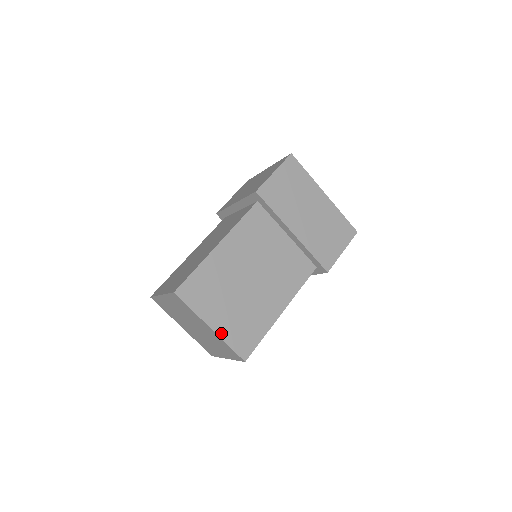
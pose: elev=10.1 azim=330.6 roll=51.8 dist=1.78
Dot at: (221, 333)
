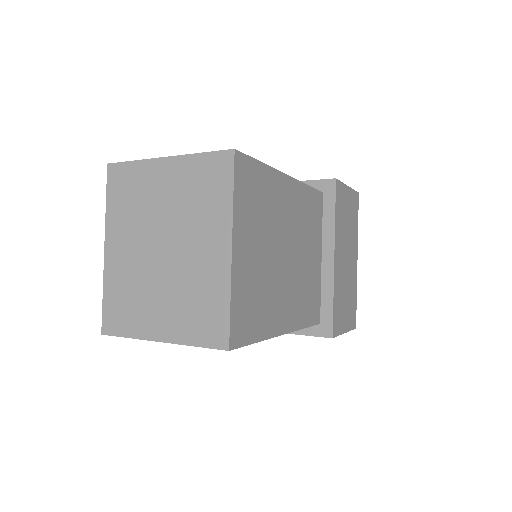
Dot at: (235, 272)
